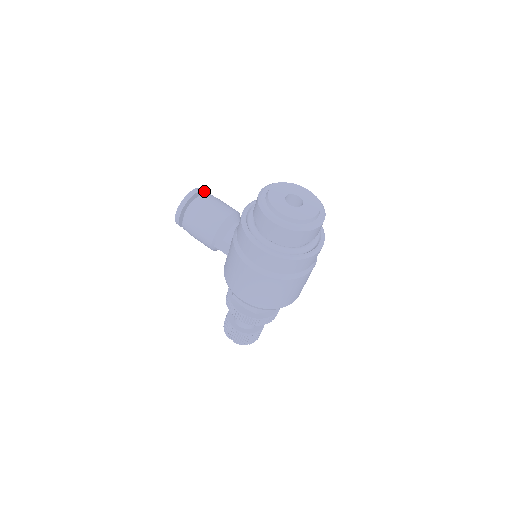
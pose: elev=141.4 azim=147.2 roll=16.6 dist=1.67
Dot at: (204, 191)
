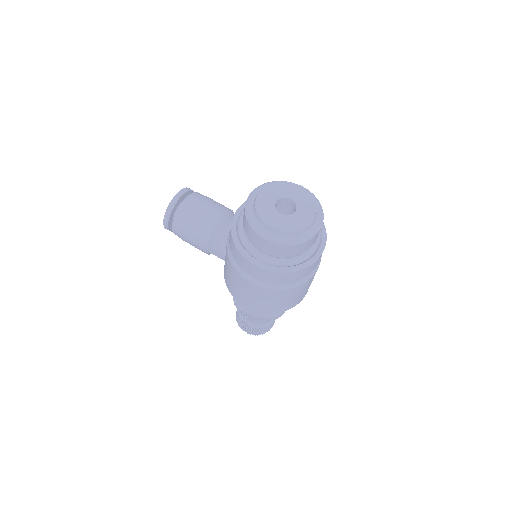
Dot at: (191, 190)
